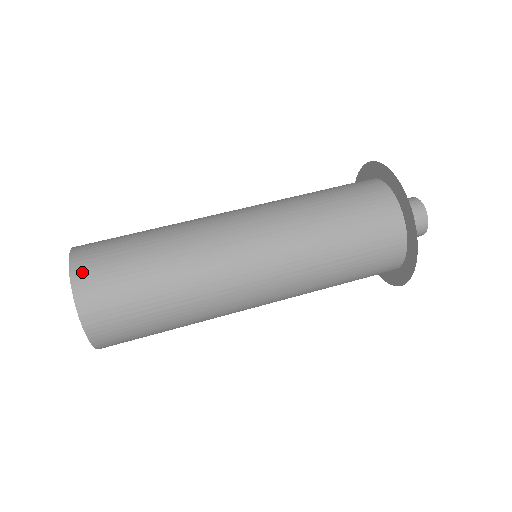
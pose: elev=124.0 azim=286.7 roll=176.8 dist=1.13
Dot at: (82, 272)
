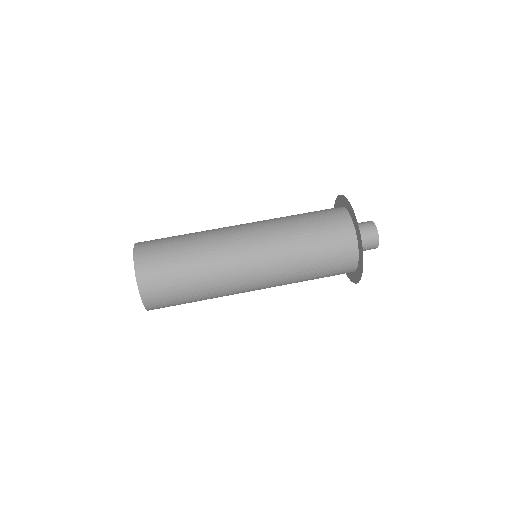
Dot at: (142, 242)
